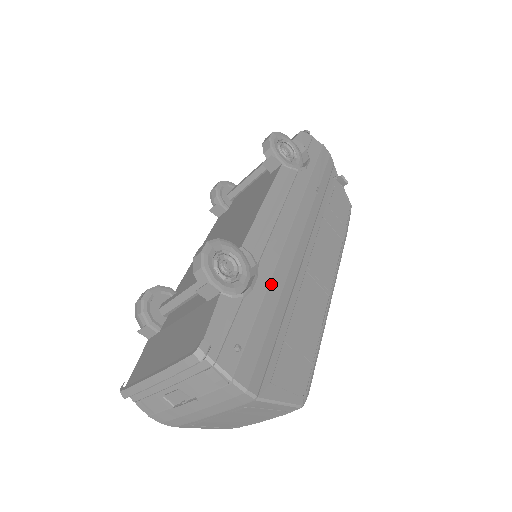
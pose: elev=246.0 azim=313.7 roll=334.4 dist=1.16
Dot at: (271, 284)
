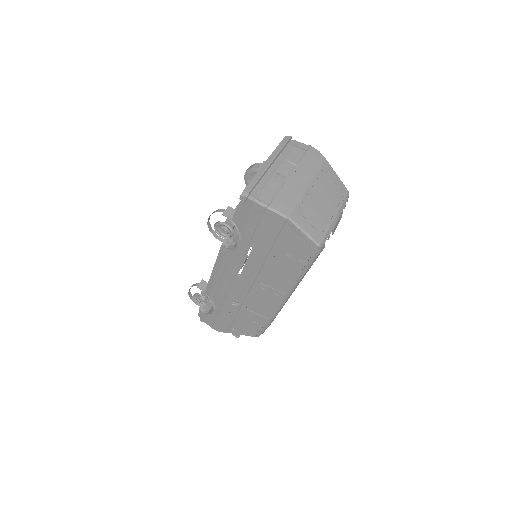
Dot at: occluded
